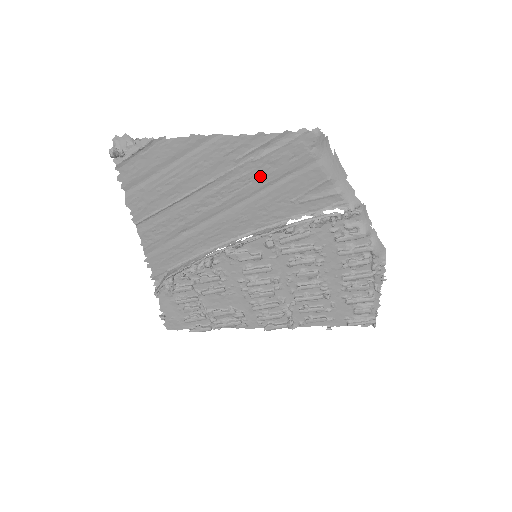
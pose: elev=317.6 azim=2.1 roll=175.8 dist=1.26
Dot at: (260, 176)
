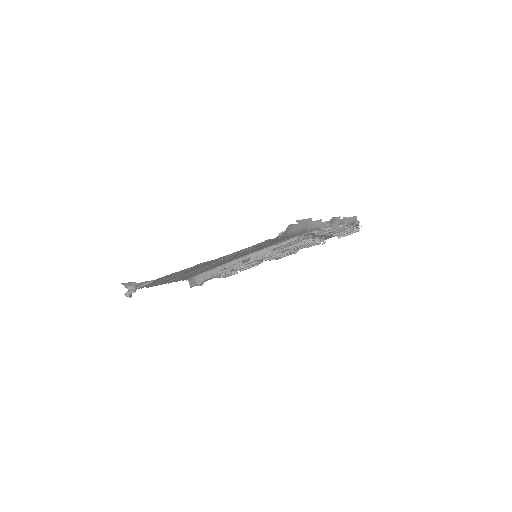
Dot at: (243, 252)
